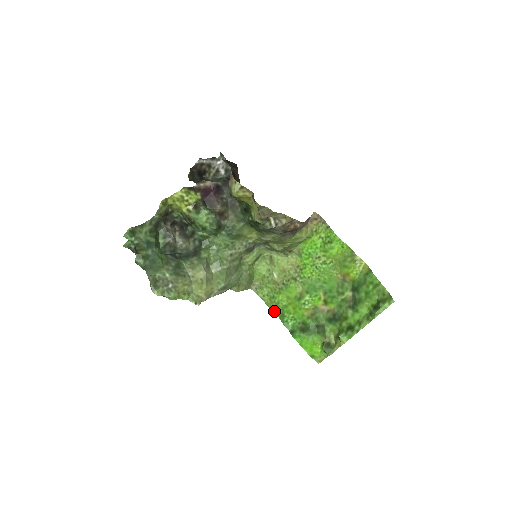
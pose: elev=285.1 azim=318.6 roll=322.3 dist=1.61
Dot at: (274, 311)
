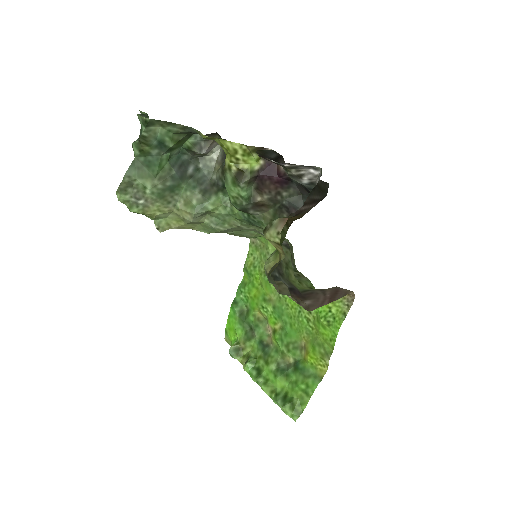
Dot at: (244, 272)
